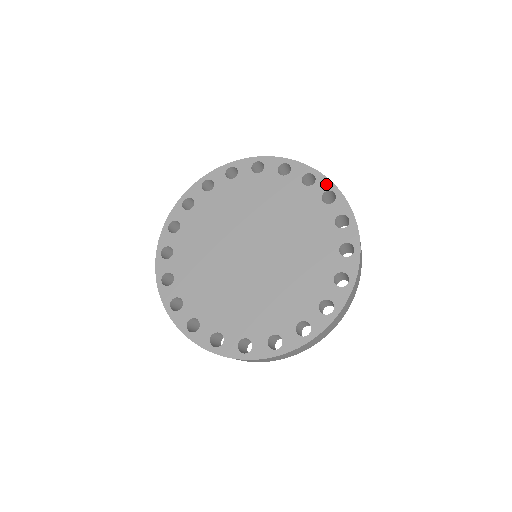
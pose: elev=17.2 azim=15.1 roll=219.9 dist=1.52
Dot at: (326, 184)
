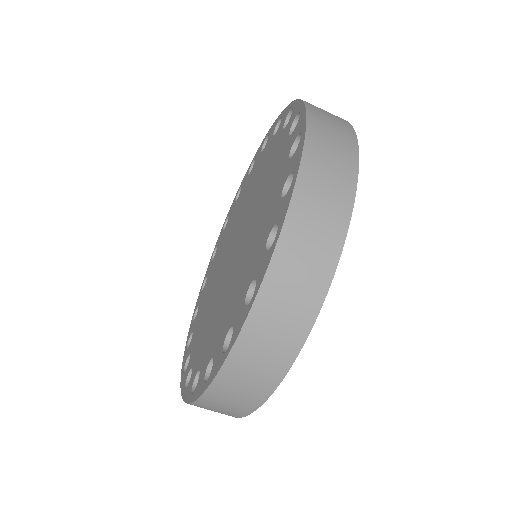
Dot at: (301, 123)
